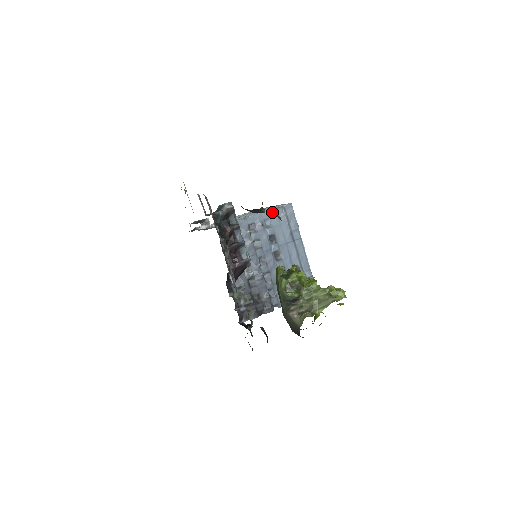
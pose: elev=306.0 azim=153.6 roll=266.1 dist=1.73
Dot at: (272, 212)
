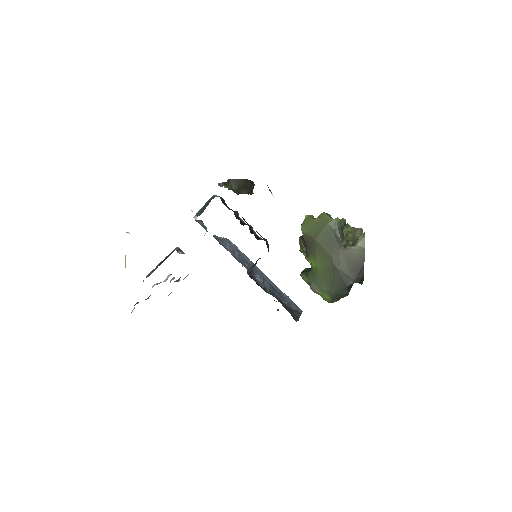
Dot at: (226, 240)
